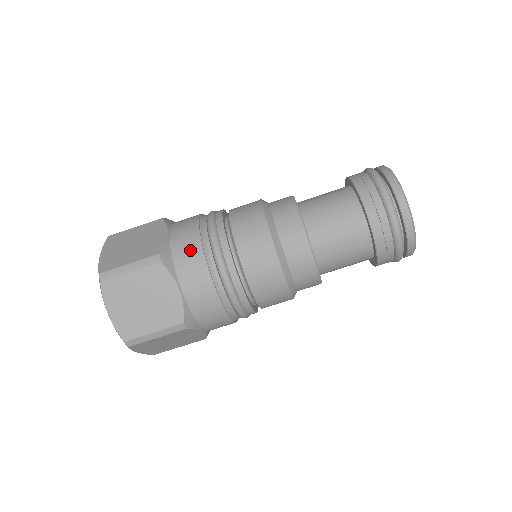
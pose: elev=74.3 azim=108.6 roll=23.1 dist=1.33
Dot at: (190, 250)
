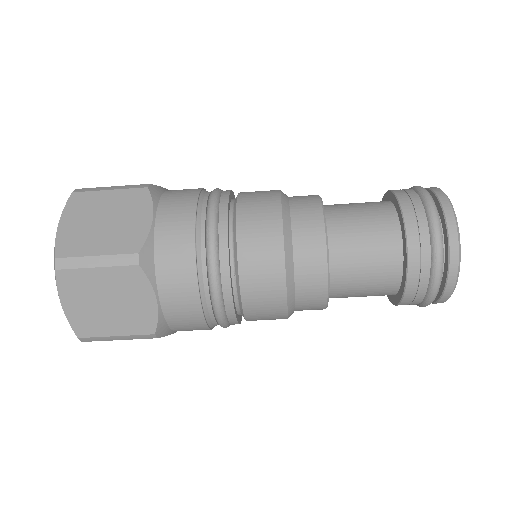
Dot at: (179, 254)
